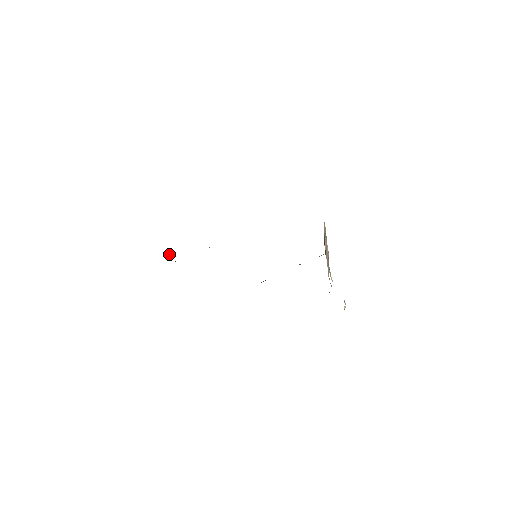
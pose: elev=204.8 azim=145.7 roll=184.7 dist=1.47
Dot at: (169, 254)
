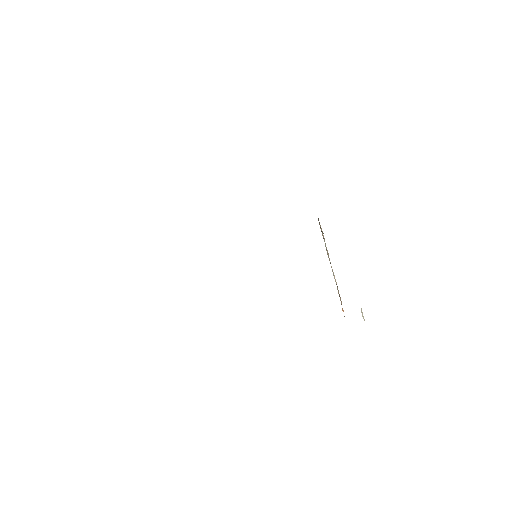
Dot at: occluded
